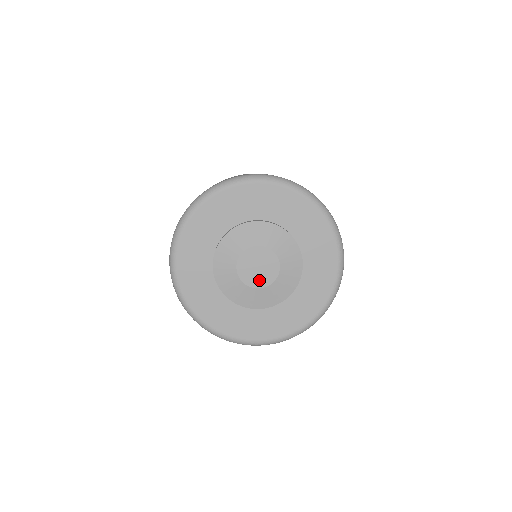
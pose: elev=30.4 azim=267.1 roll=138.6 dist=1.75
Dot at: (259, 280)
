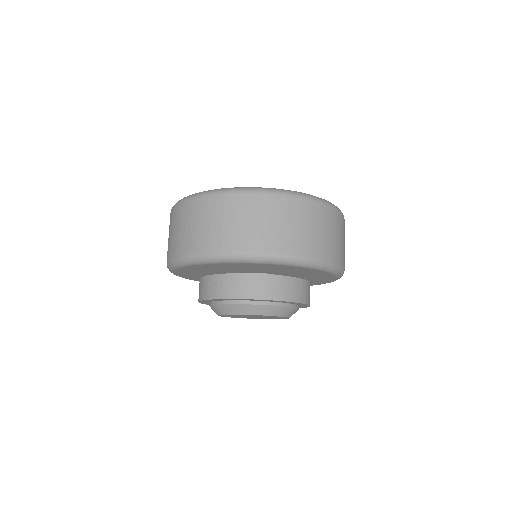
Dot at: occluded
